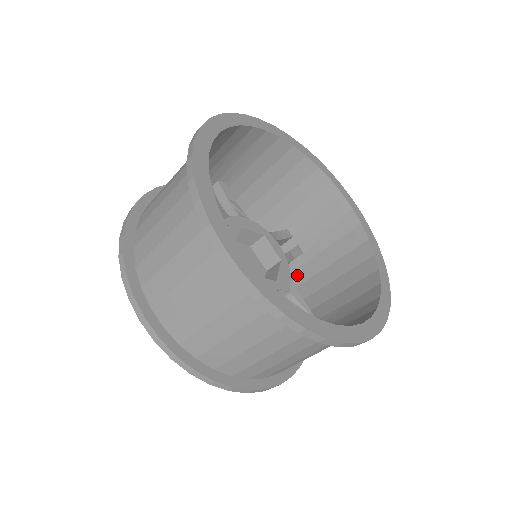
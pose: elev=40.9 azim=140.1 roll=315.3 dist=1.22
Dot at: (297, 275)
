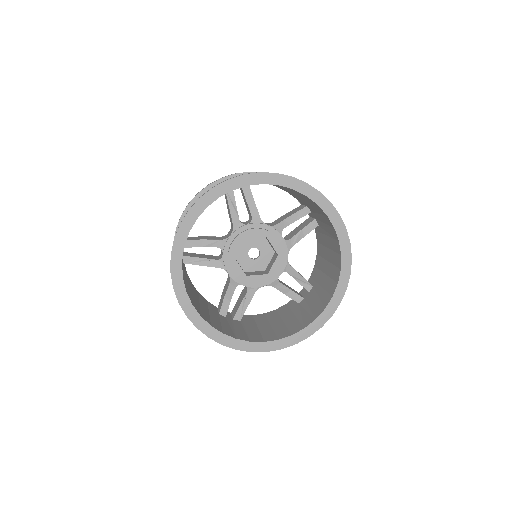
Dot at: (317, 235)
